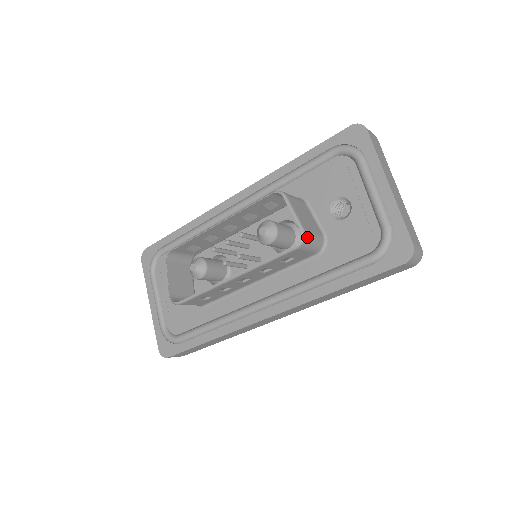
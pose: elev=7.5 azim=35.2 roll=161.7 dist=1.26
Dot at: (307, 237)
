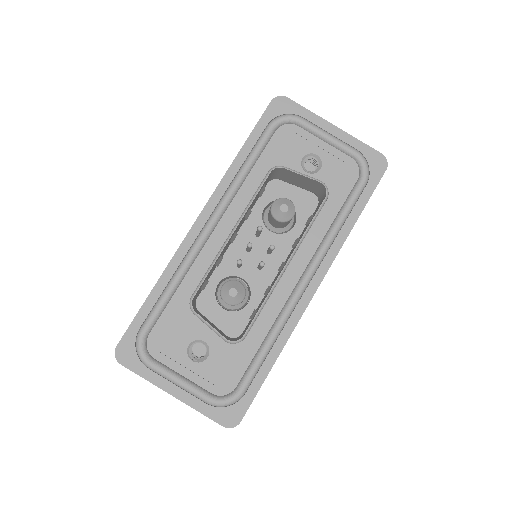
Dot at: (325, 187)
